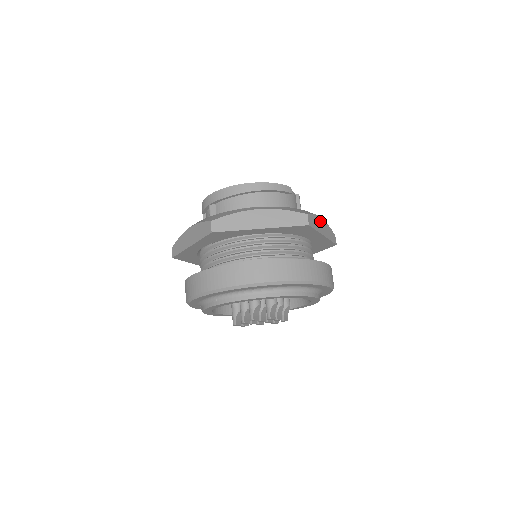
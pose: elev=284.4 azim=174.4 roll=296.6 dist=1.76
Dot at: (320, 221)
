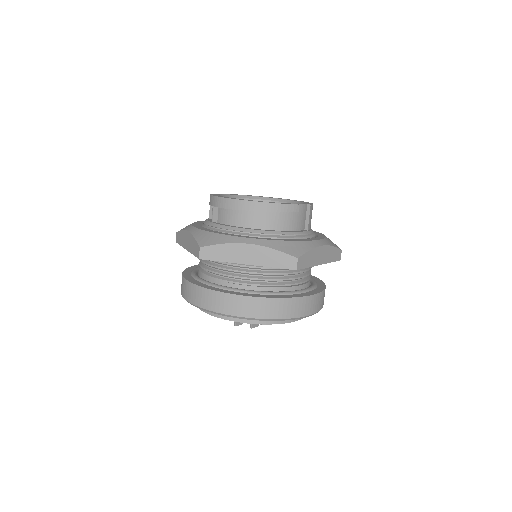
Dot at: (319, 251)
